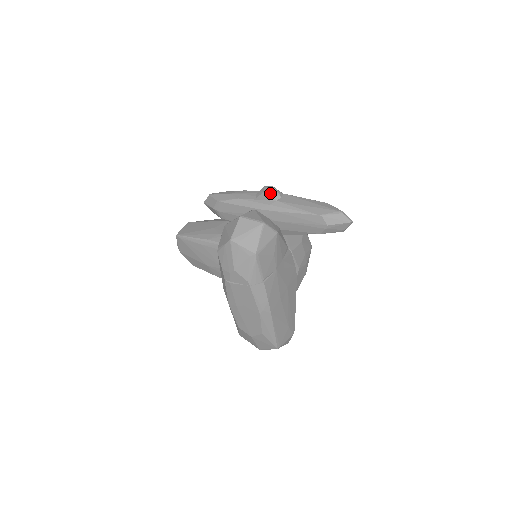
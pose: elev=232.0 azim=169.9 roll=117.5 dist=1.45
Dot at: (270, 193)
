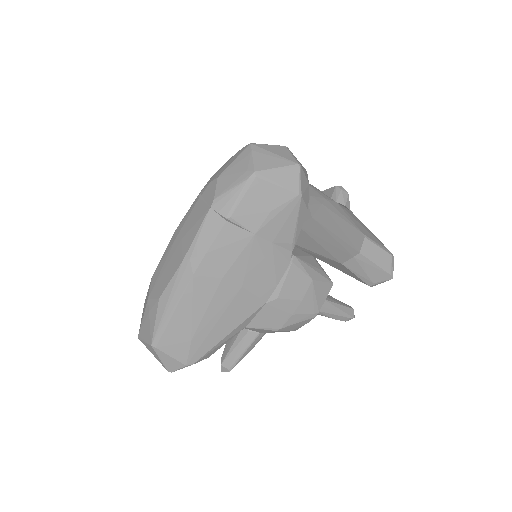
Dot at: (339, 191)
